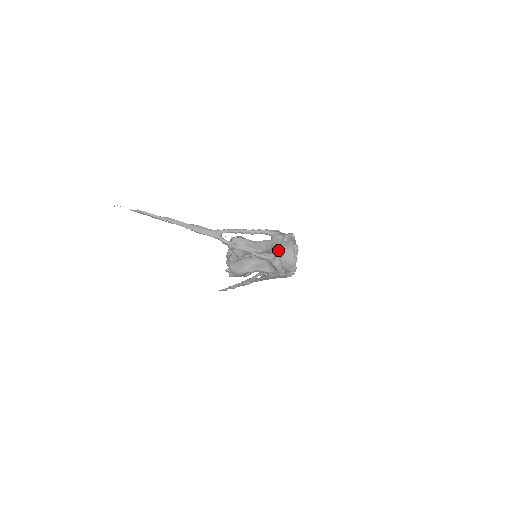
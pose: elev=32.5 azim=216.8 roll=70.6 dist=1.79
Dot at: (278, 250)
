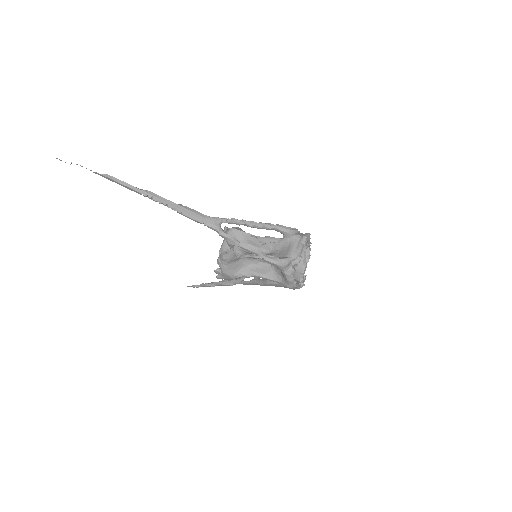
Dot at: (293, 255)
